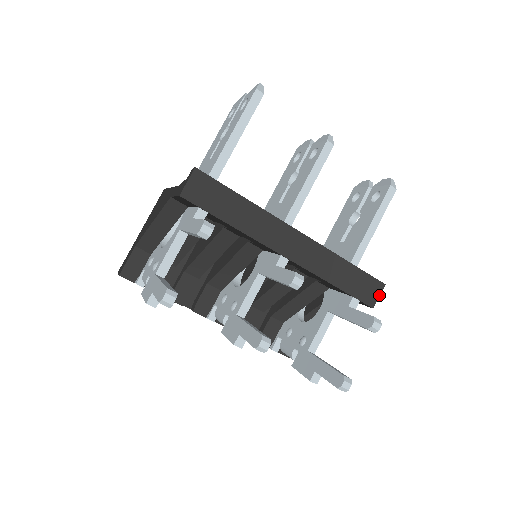
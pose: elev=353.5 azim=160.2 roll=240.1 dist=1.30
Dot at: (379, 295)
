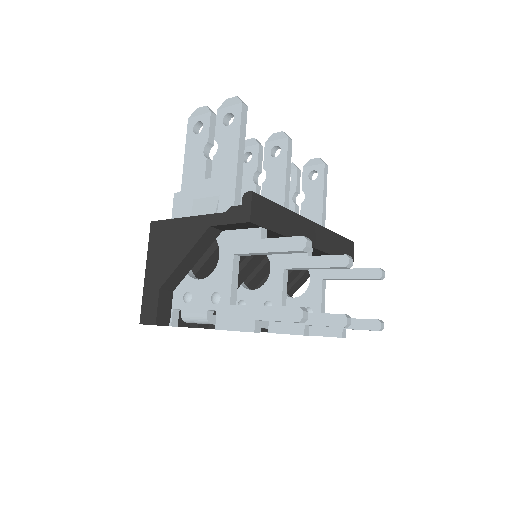
Dot at: (353, 252)
